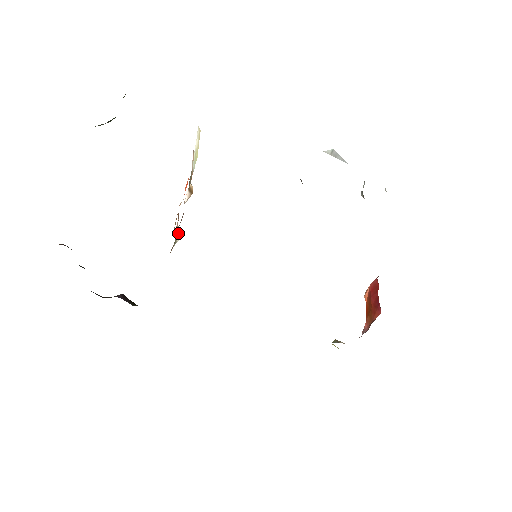
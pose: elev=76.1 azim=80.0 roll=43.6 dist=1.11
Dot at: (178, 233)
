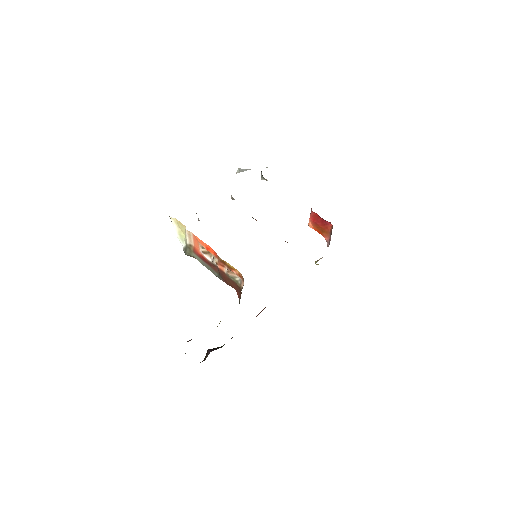
Dot at: (234, 275)
